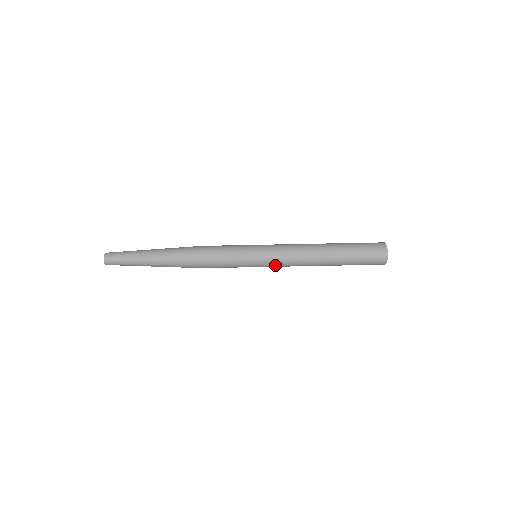
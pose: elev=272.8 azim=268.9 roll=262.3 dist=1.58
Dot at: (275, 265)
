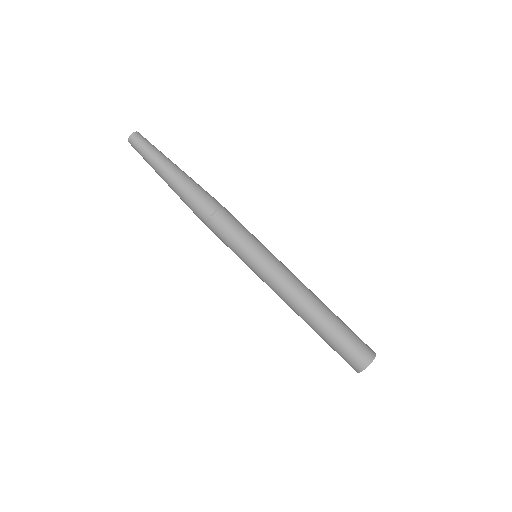
Dot at: (263, 280)
